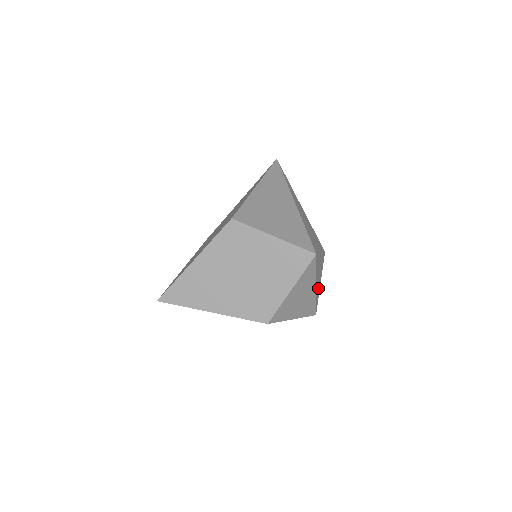
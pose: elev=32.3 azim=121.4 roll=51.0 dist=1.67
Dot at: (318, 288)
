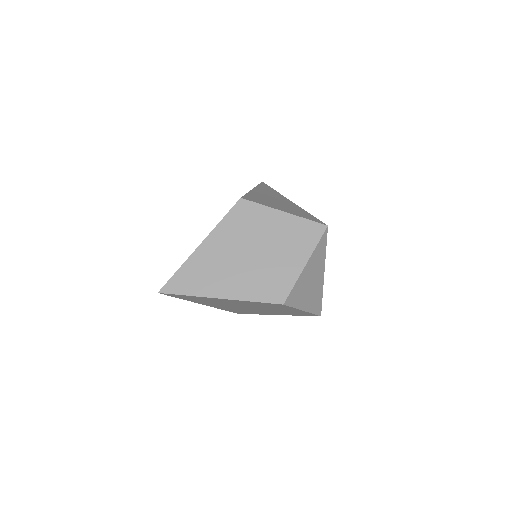
Dot at: occluded
